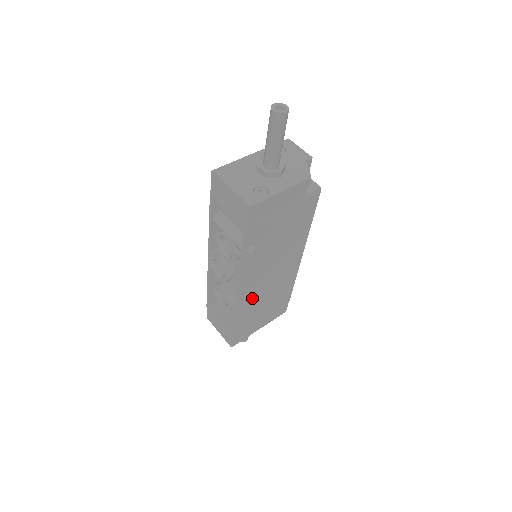
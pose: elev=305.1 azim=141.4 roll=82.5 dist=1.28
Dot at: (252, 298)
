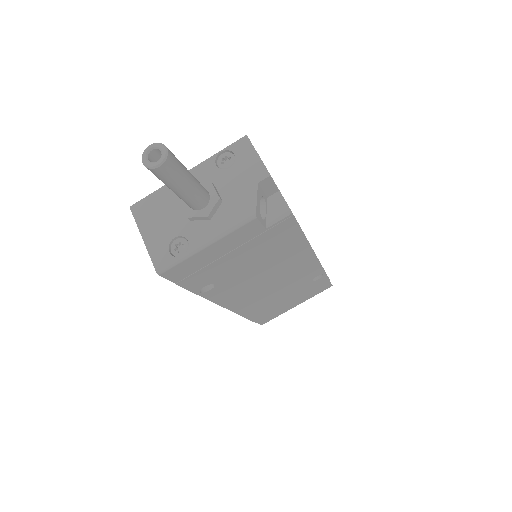
Dot at: (255, 302)
